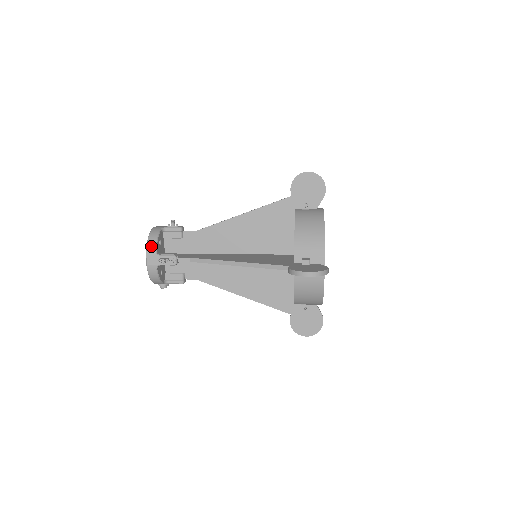
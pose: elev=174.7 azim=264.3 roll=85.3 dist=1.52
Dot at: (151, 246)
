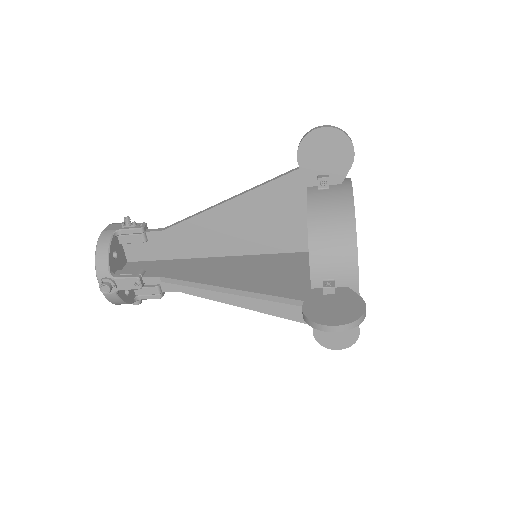
Dot at: occluded
